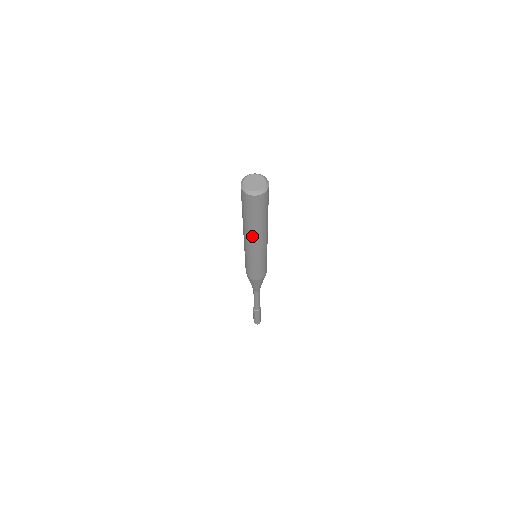
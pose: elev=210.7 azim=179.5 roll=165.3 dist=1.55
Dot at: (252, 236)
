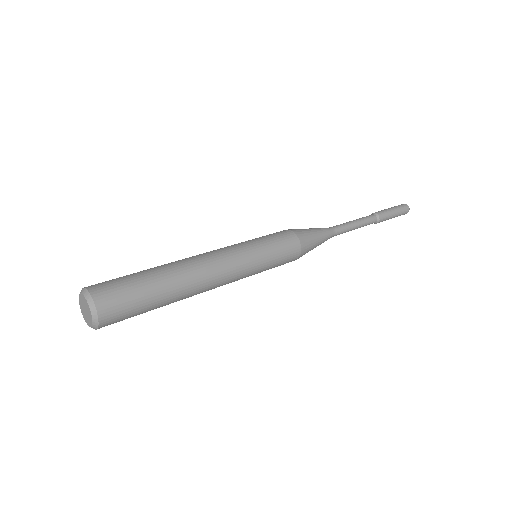
Dot at: occluded
